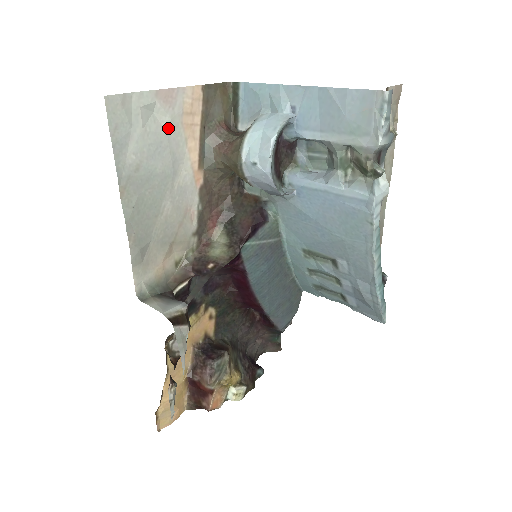
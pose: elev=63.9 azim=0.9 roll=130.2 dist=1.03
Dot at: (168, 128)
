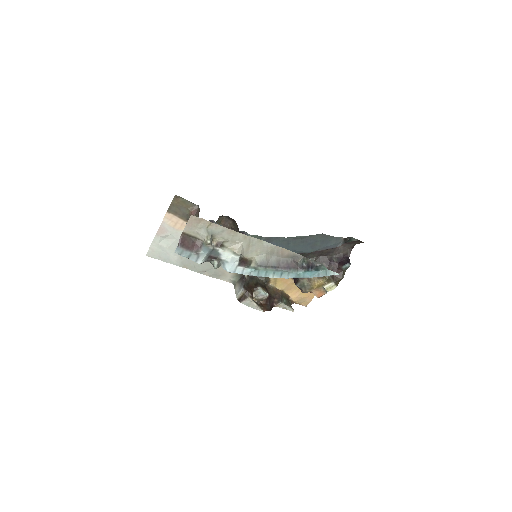
Dot at: (175, 237)
